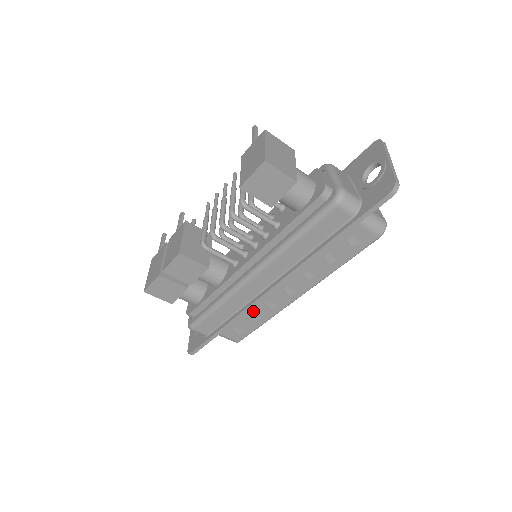
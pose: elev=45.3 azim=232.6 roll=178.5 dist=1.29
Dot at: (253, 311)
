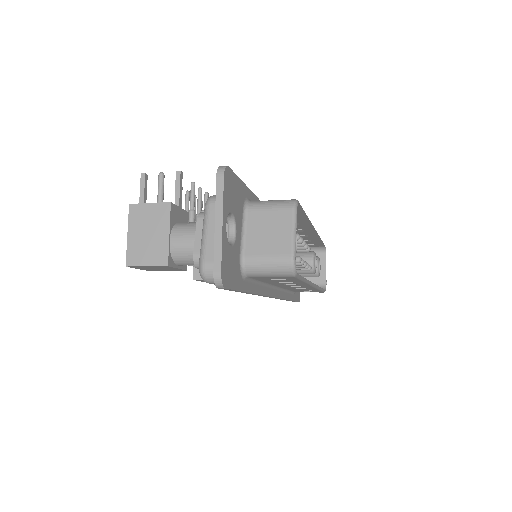
Dot at: (296, 289)
